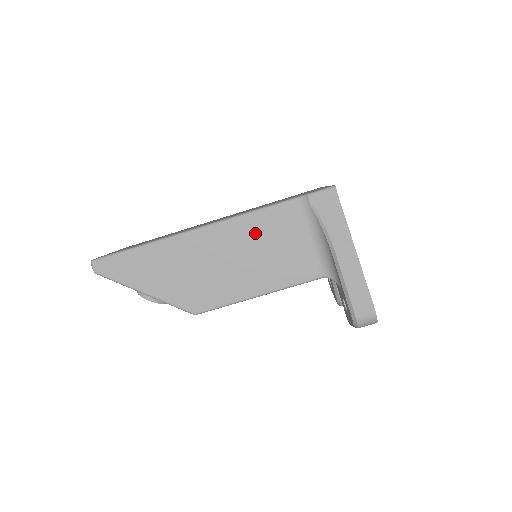
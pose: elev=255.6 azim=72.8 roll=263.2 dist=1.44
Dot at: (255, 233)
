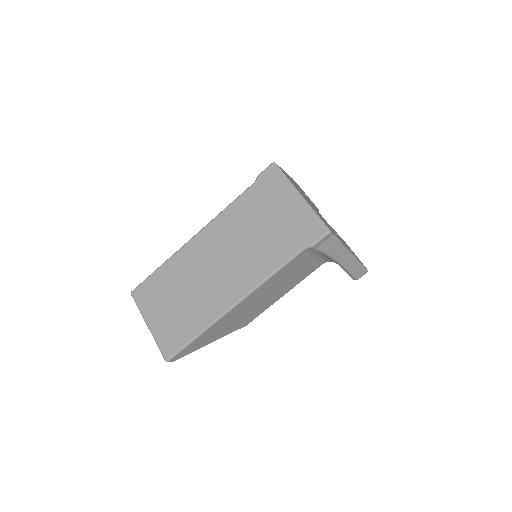
Dot at: (276, 281)
